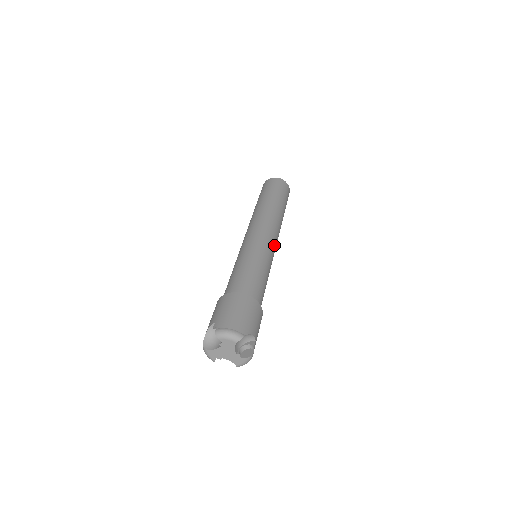
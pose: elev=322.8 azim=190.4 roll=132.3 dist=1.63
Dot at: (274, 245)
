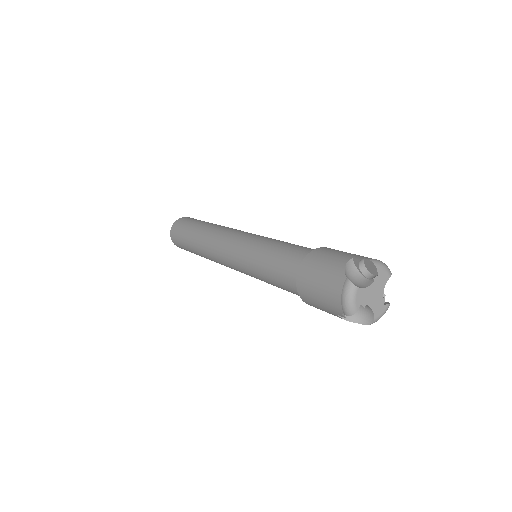
Dot at: occluded
